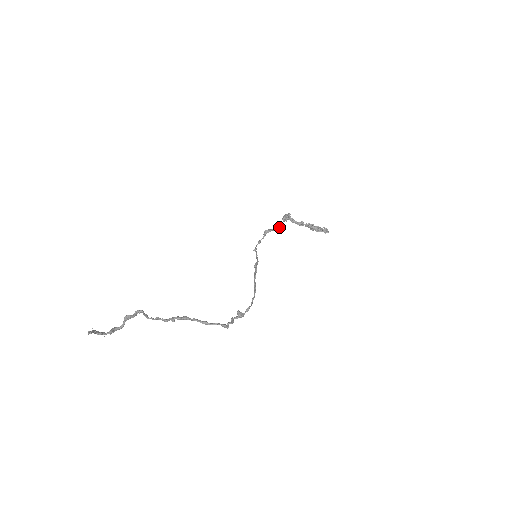
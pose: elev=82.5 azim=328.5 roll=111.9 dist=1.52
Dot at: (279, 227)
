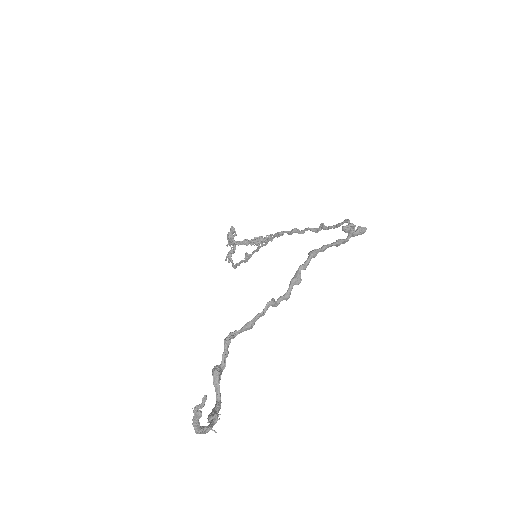
Dot at: (235, 247)
